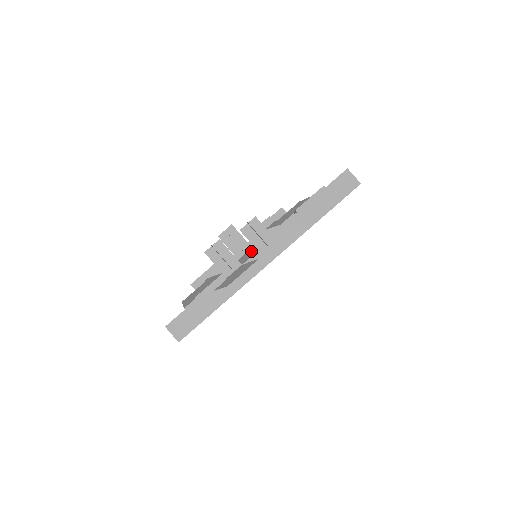
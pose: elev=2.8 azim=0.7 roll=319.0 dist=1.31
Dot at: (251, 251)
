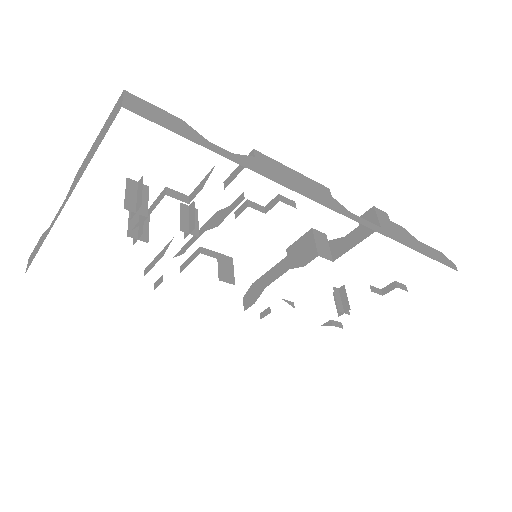
Dot at: occluded
